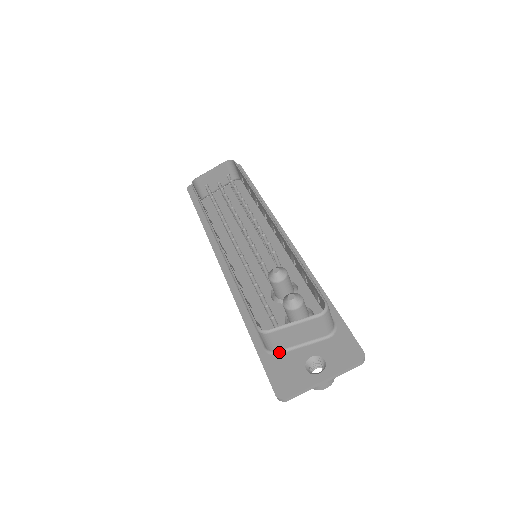
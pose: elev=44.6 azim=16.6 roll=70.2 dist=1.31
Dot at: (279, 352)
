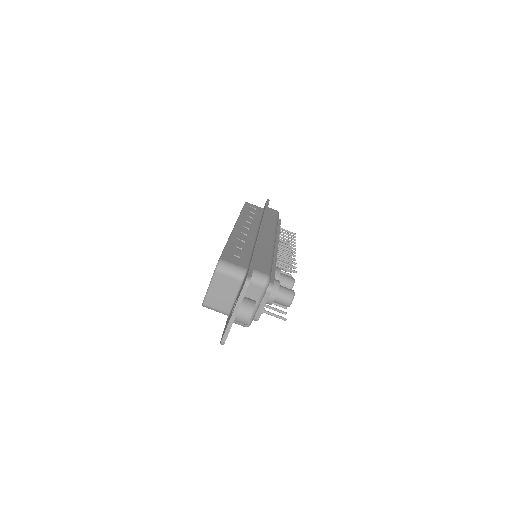
Dot at: (229, 313)
